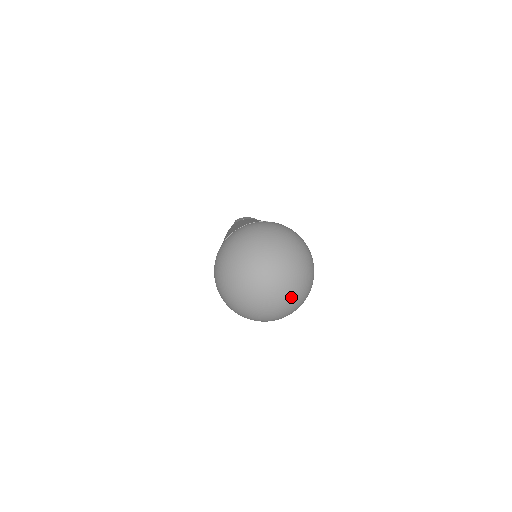
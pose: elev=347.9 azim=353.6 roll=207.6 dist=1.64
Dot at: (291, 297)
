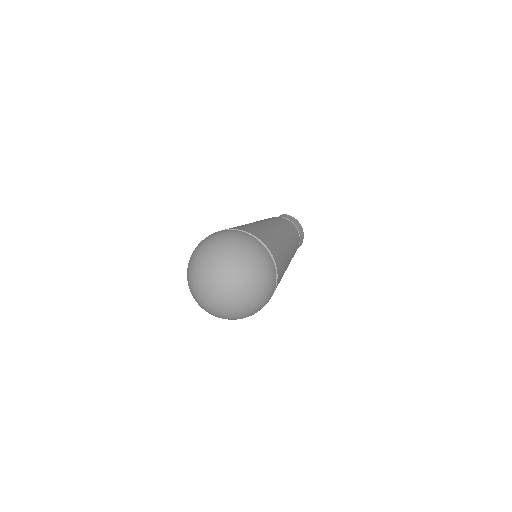
Dot at: (225, 308)
